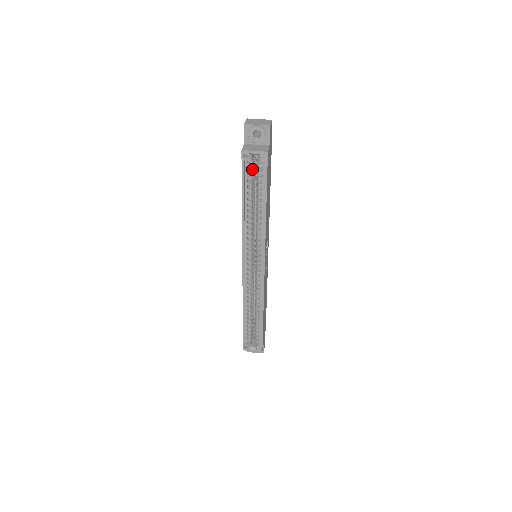
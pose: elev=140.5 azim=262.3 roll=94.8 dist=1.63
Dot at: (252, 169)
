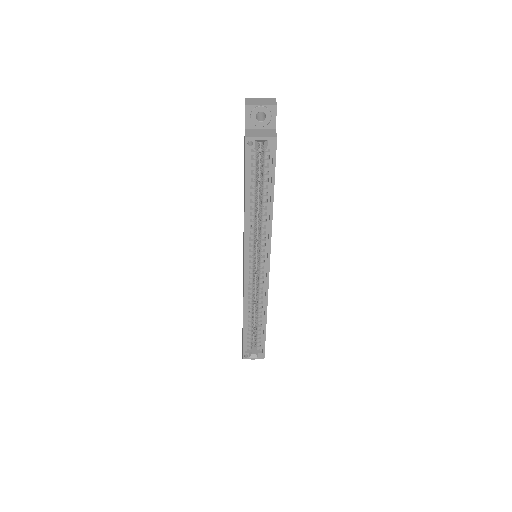
Dot at: (256, 158)
